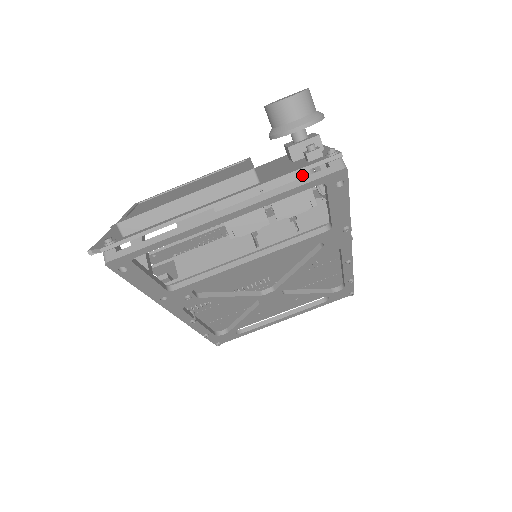
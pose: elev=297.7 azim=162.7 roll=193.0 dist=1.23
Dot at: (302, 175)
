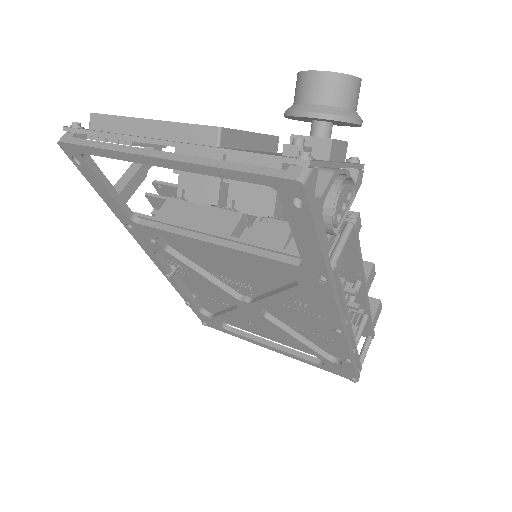
Dot at: occluded
